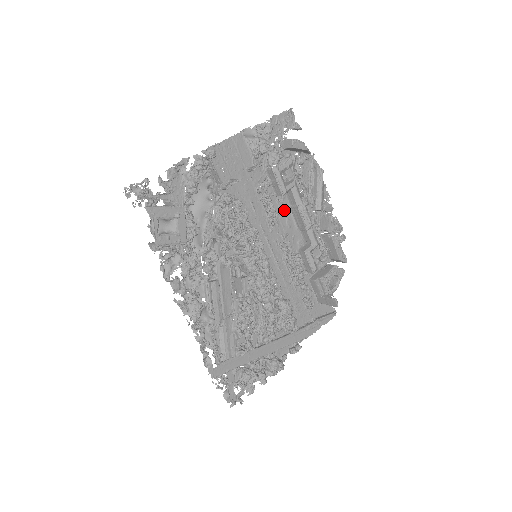
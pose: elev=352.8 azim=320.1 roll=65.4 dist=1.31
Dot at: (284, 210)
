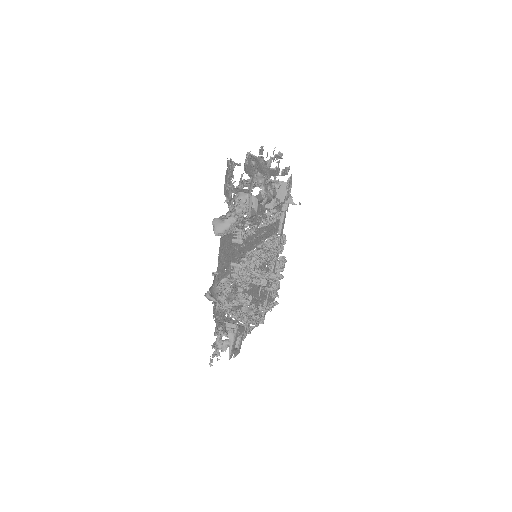
Dot at: occluded
